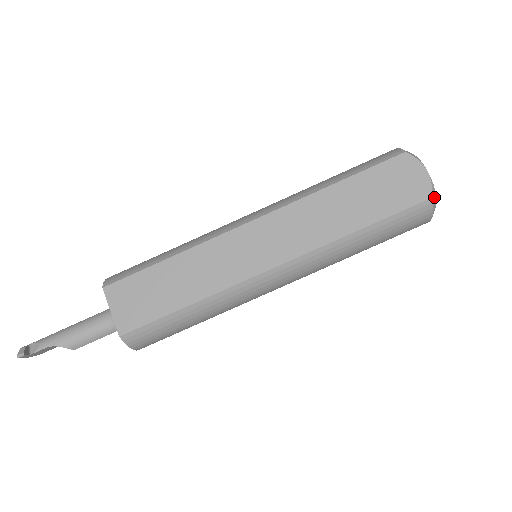
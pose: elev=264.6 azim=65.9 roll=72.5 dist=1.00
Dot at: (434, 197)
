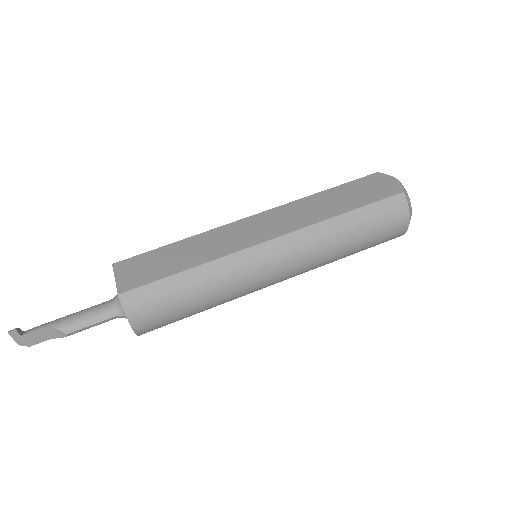
Dot at: (407, 195)
